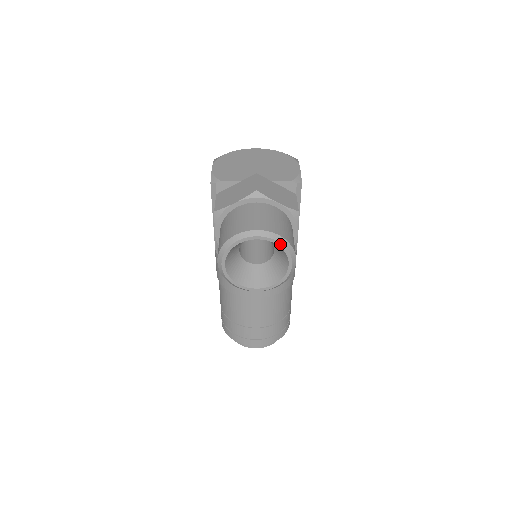
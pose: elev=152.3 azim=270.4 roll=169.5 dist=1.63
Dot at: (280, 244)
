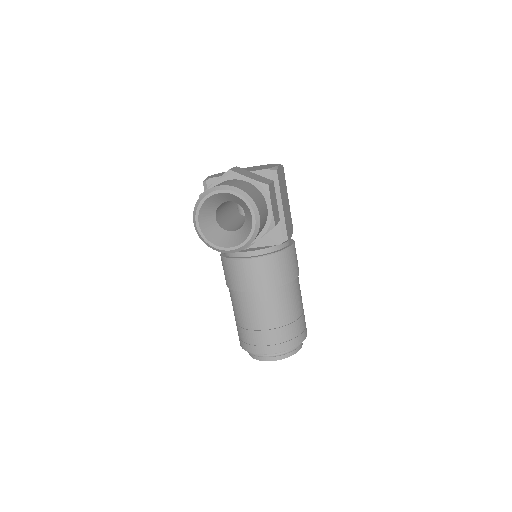
Dot at: (240, 195)
